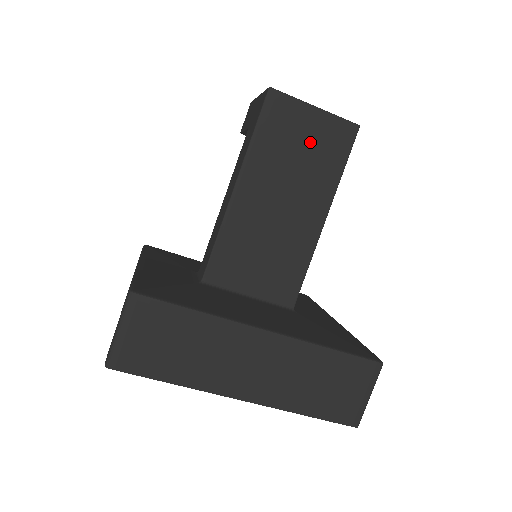
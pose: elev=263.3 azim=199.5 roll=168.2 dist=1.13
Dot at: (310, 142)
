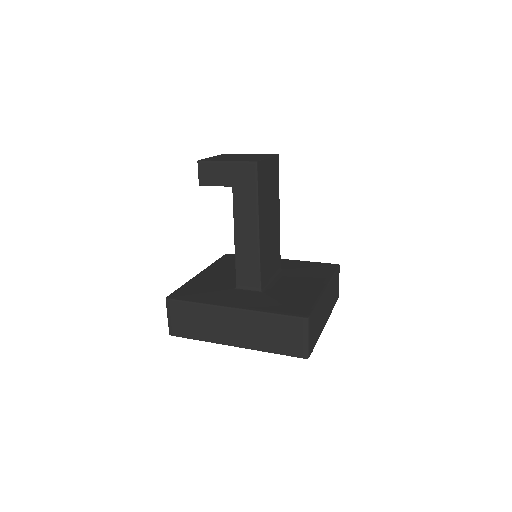
Dot at: (271, 179)
